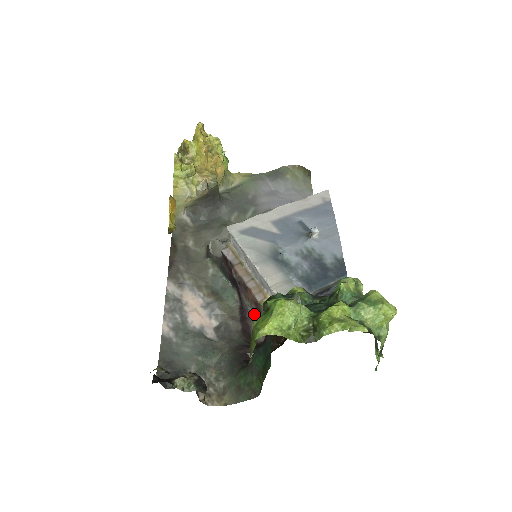
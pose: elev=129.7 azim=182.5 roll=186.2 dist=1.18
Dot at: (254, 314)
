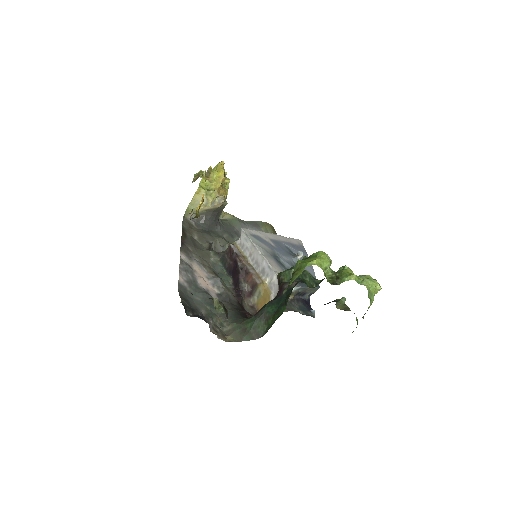
Dot at: (246, 296)
